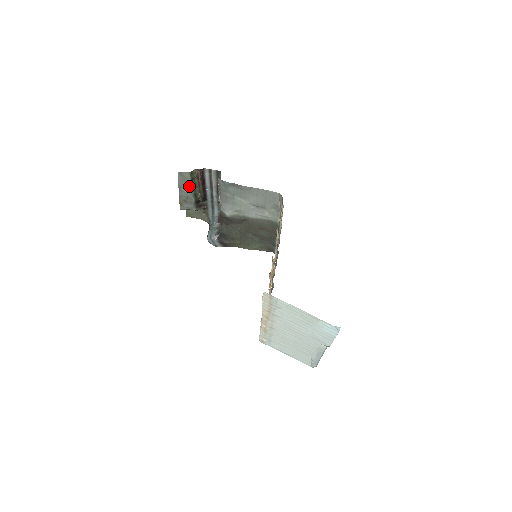
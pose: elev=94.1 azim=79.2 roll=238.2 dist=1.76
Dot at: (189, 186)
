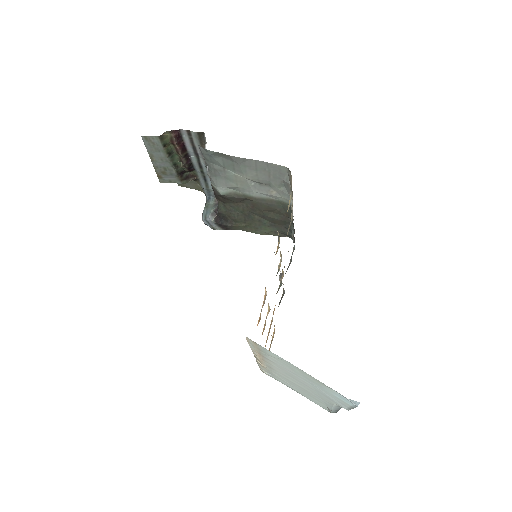
Dot at: (163, 154)
